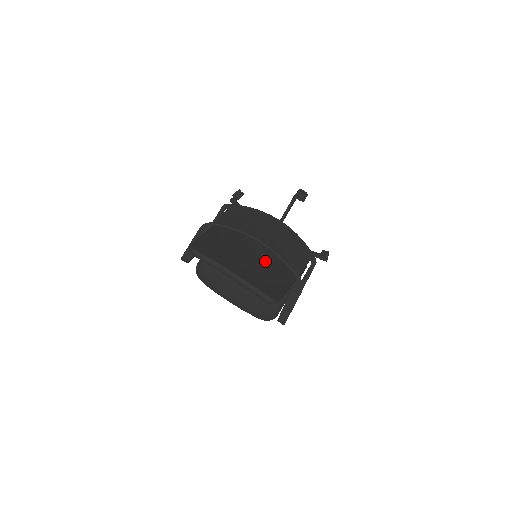
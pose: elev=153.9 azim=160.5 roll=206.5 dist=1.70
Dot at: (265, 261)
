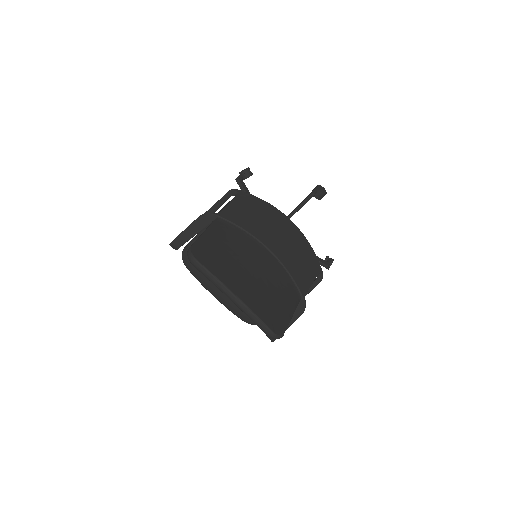
Dot at: (272, 277)
